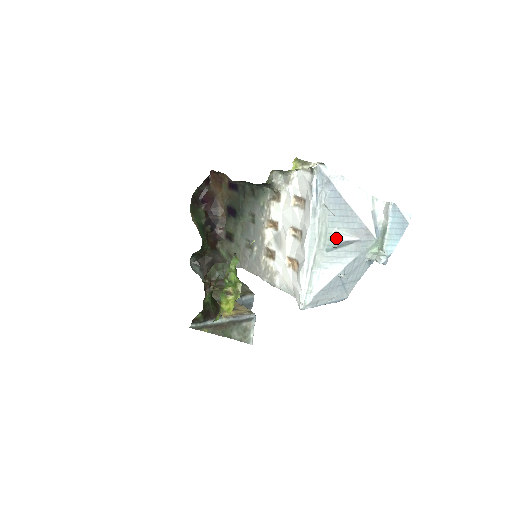
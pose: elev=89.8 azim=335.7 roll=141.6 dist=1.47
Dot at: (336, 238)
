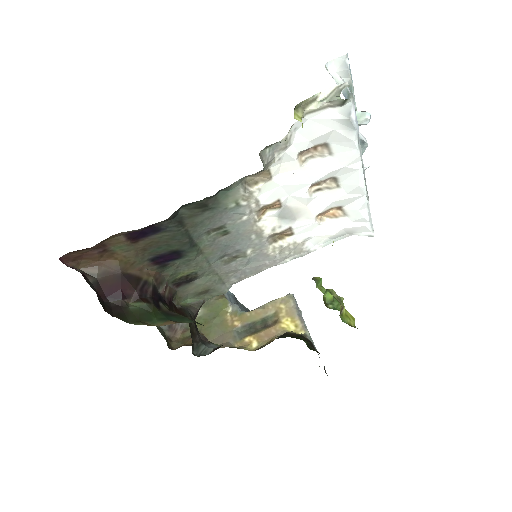
Dot at: (362, 145)
